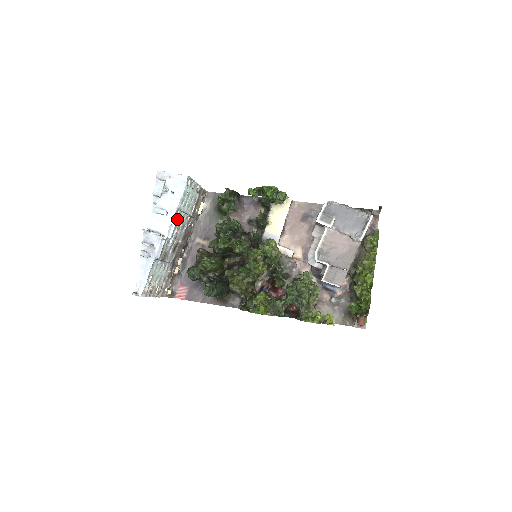
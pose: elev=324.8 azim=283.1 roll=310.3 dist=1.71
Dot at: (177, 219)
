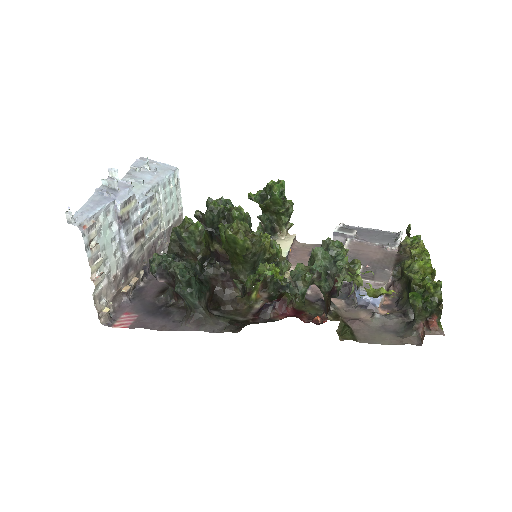
Dot at: (154, 193)
